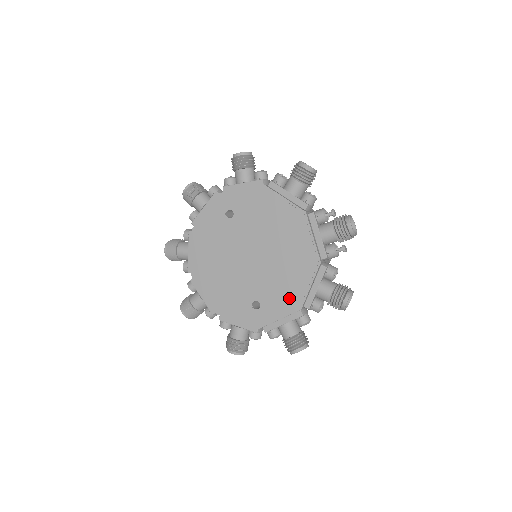
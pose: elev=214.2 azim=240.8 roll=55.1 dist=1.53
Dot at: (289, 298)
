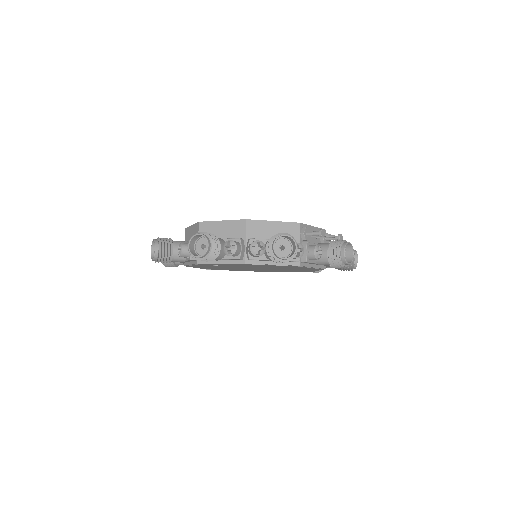
Dot at: occluded
